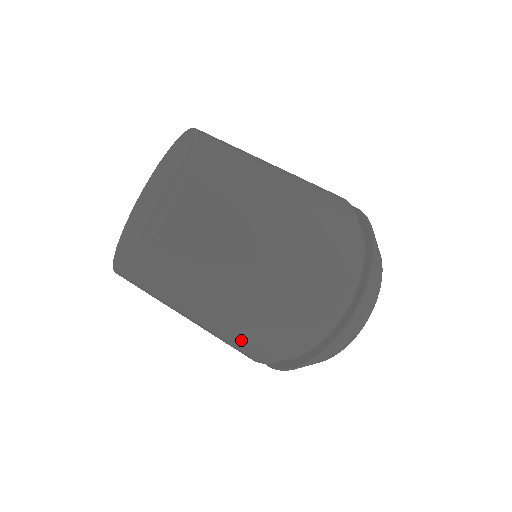
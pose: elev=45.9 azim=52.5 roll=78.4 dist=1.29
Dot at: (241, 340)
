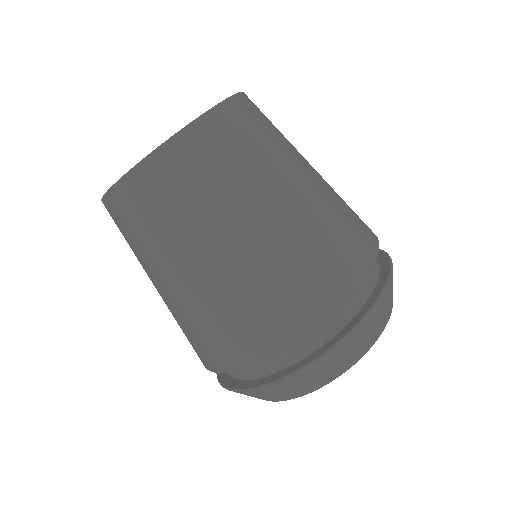
Dot at: (207, 323)
